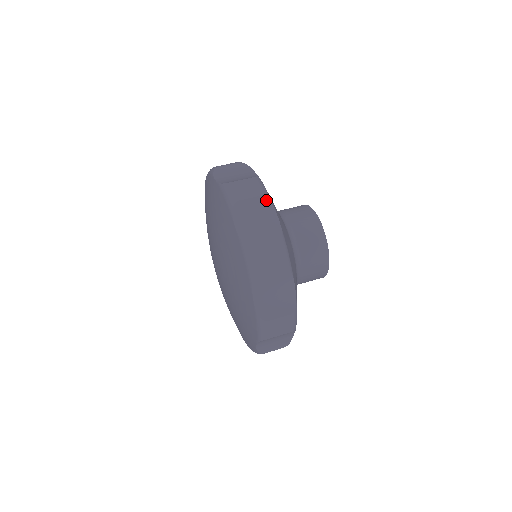
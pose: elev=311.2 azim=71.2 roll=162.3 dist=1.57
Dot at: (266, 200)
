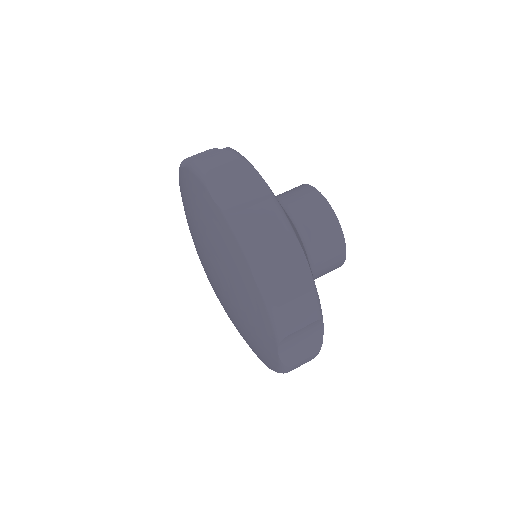
Dot at: (318, 321)
